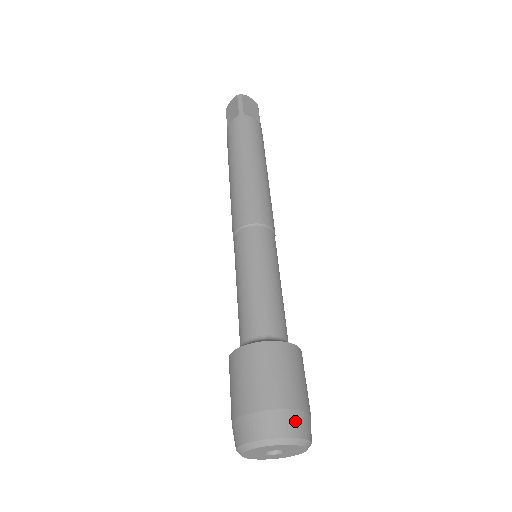
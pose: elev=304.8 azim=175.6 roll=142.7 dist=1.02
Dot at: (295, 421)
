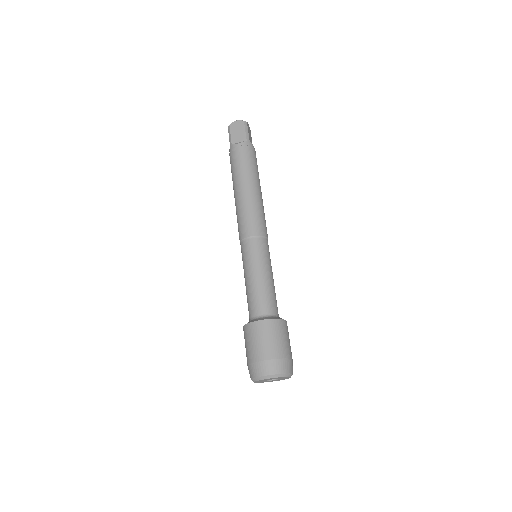
Dot at: (264, 367)
